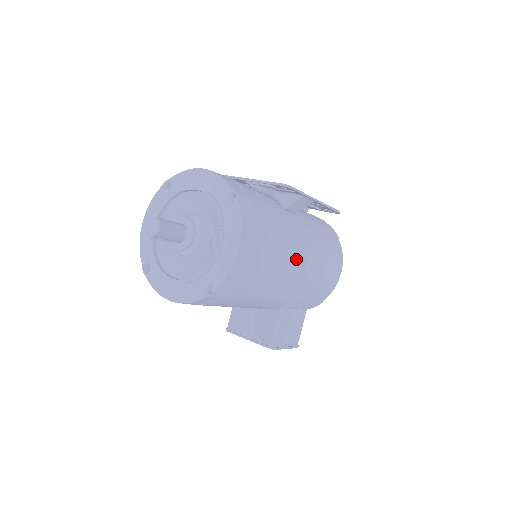
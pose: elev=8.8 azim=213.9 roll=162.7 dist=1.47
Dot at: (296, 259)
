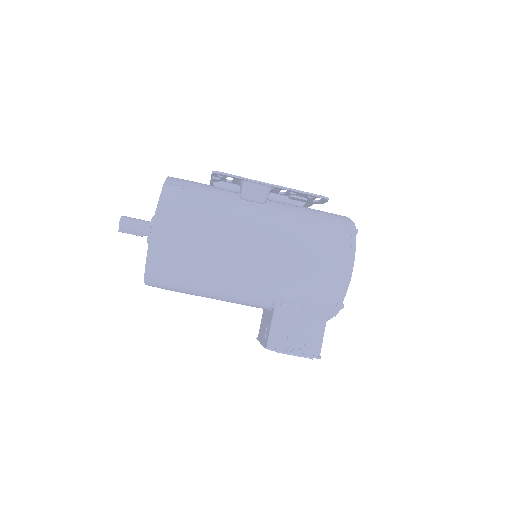
Dot at: (247, 242)
